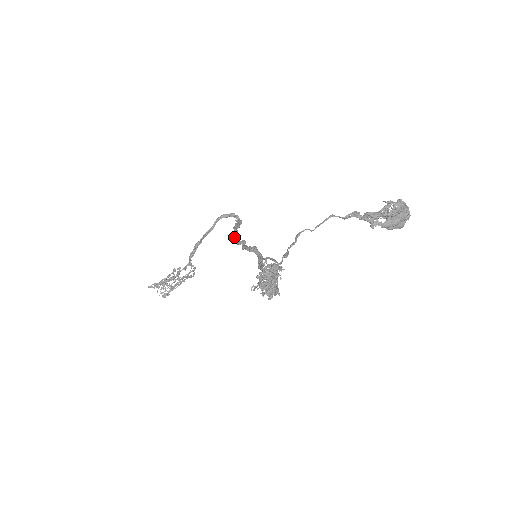
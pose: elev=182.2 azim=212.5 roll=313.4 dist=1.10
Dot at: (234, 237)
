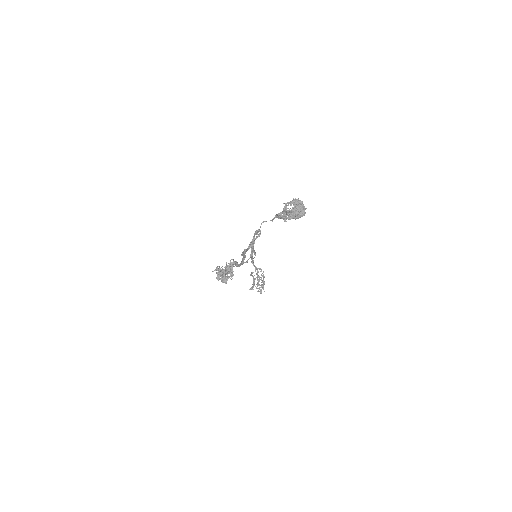
Dot at: (248, 247)
